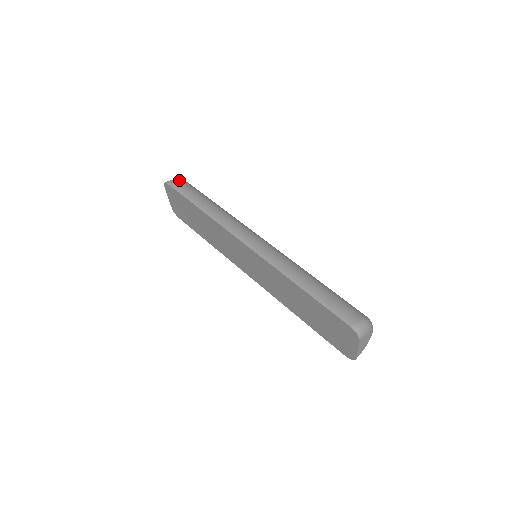
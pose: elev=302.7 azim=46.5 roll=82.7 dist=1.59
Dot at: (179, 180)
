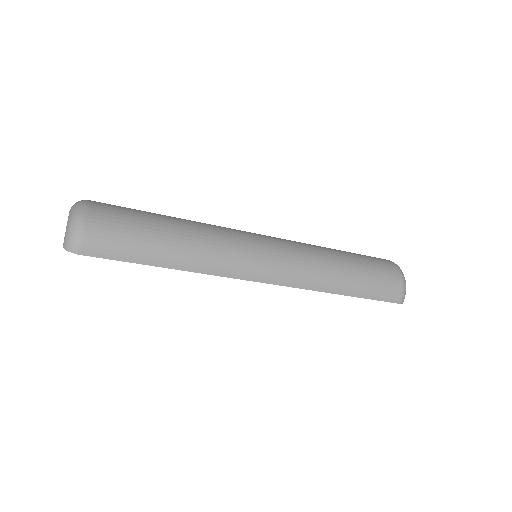
Dot at: (85, 232)
